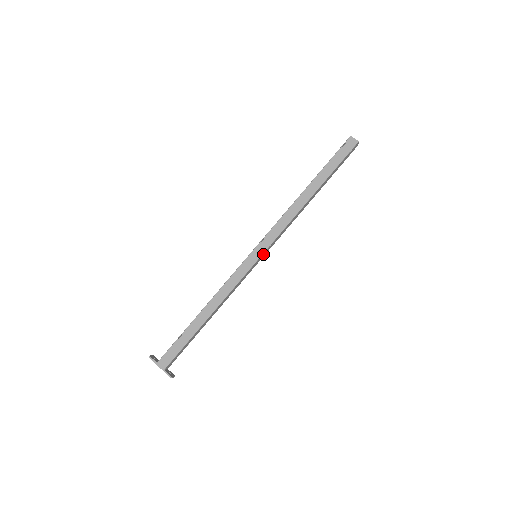
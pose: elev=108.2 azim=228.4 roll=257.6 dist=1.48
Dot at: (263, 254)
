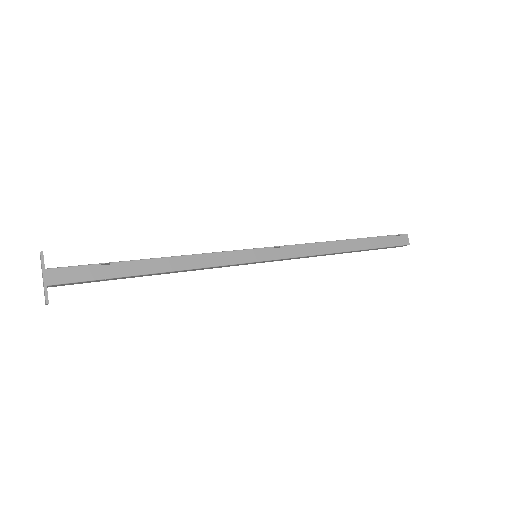
Dot at: (265, 261)
